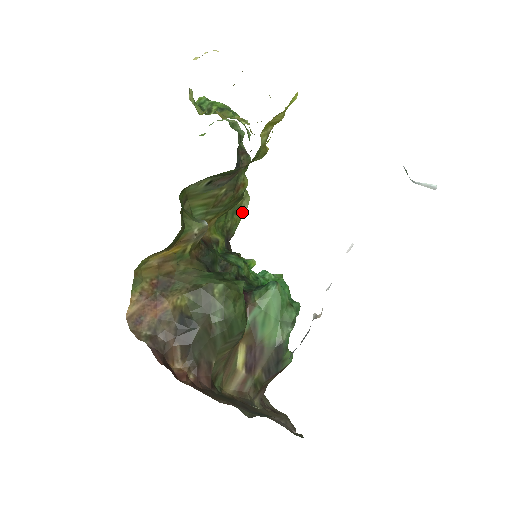
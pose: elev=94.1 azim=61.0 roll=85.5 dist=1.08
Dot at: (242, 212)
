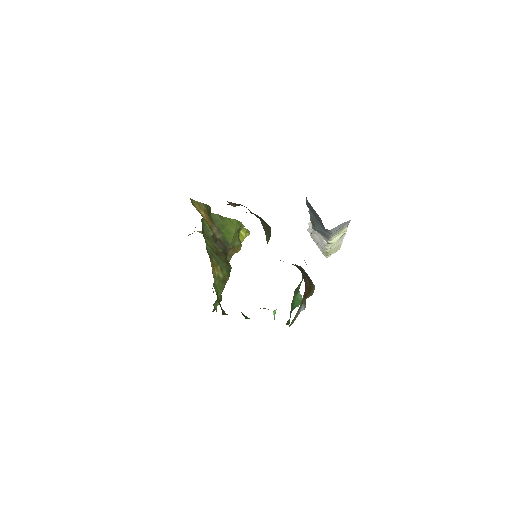
Dot at: occluded
